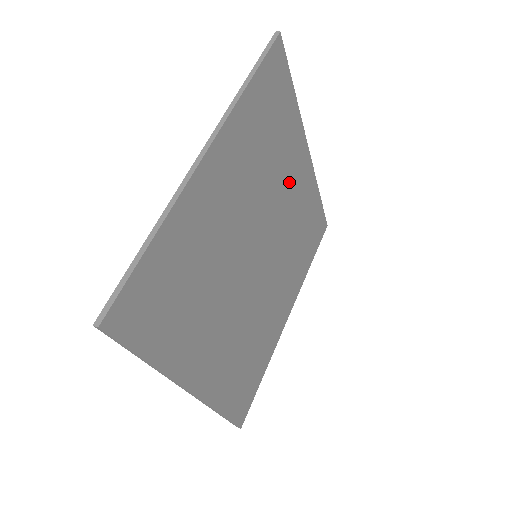
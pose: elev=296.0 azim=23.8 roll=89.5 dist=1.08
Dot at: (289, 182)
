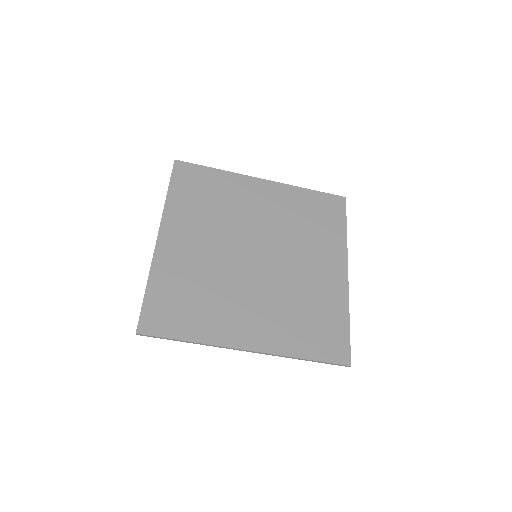
Dot at: (254, 205)
